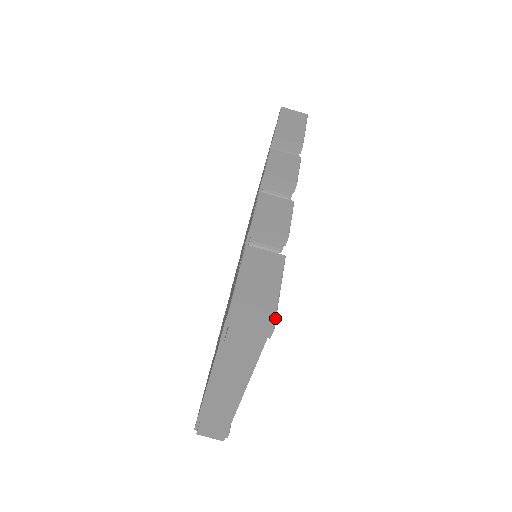
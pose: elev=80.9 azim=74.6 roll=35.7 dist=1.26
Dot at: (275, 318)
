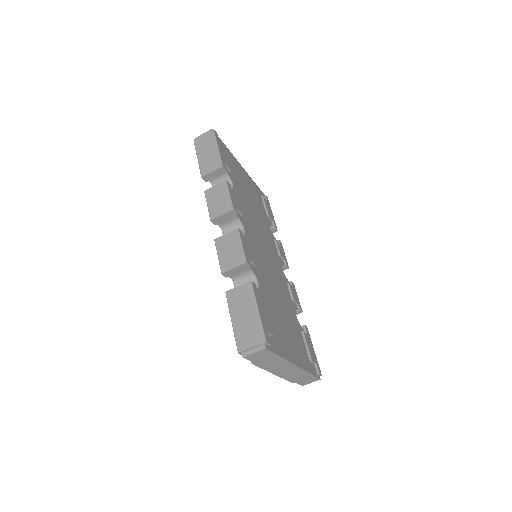
Dot at: (263, 334)
